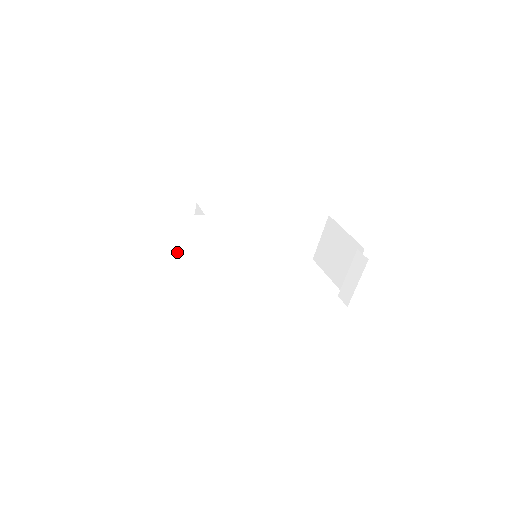
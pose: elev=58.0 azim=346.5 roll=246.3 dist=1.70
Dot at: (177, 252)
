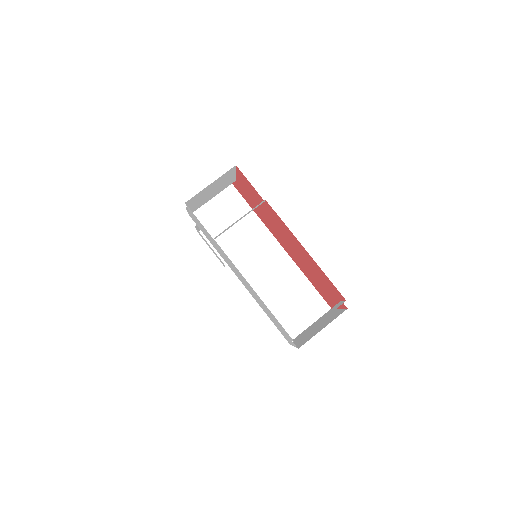
Dot at: (208, 212)
